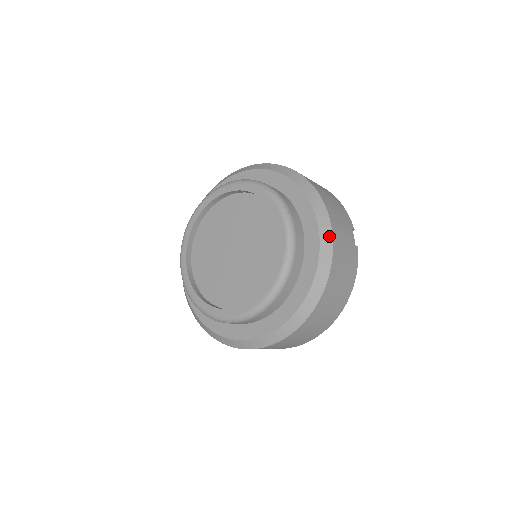
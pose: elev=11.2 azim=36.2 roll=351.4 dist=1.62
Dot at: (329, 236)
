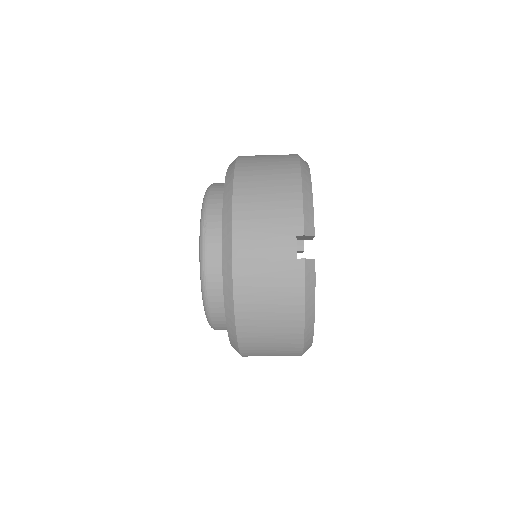
Dot at: (229, 260)
